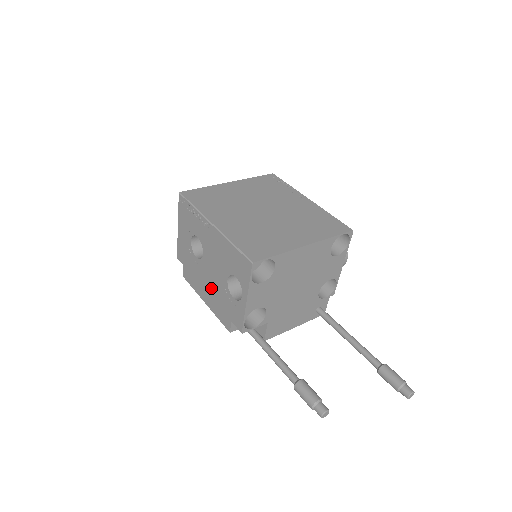
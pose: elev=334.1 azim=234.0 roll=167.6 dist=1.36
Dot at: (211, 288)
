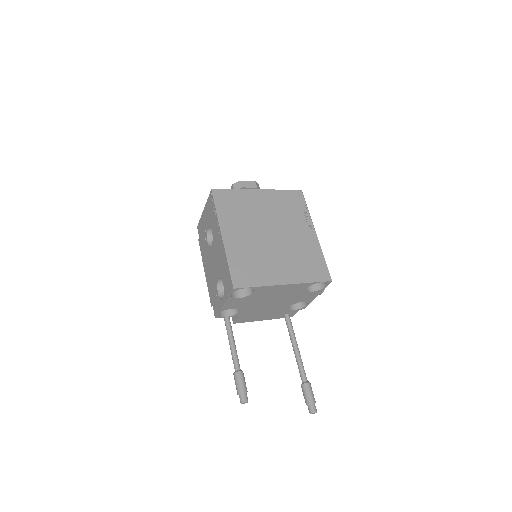
Dot at: (209, 271)
